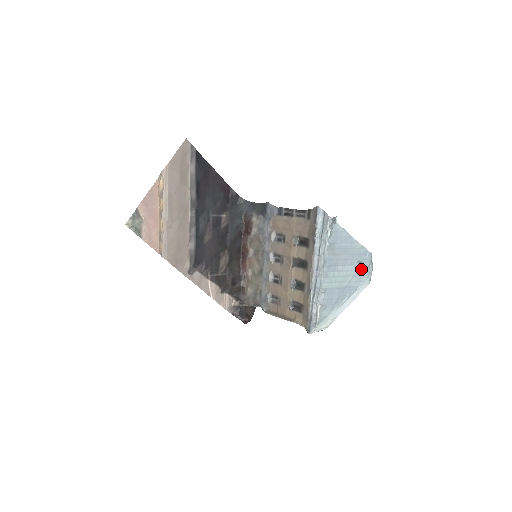
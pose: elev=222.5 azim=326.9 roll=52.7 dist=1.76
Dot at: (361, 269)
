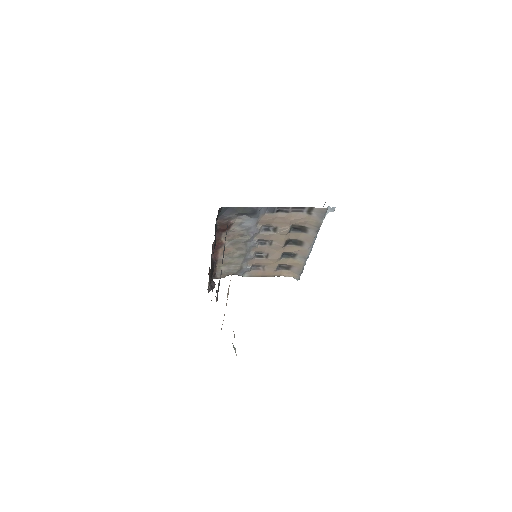
Dot at: occluded
